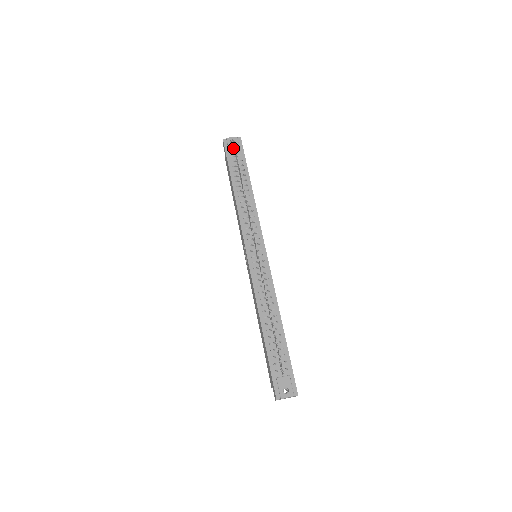
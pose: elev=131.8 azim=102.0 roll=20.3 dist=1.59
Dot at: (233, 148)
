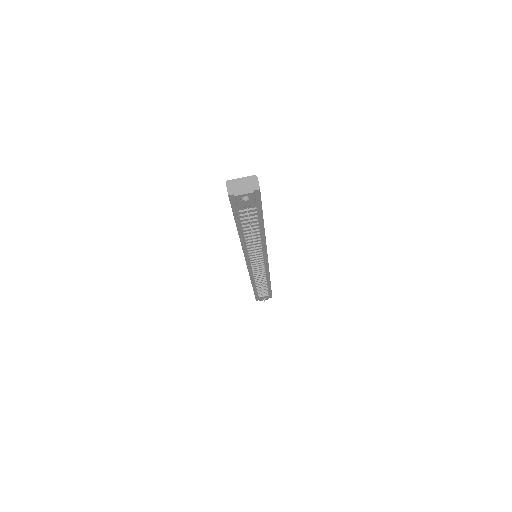
Dot at: (245, 205)
